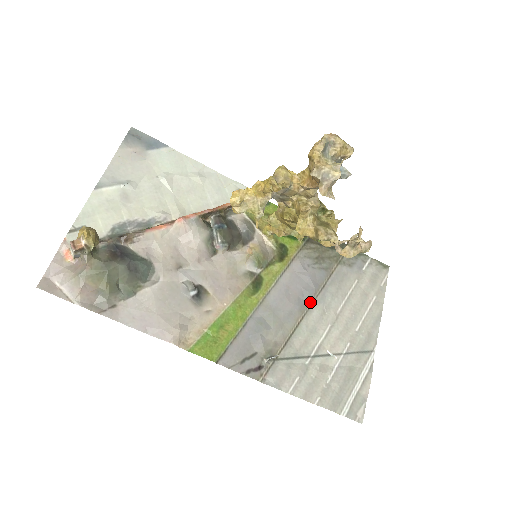
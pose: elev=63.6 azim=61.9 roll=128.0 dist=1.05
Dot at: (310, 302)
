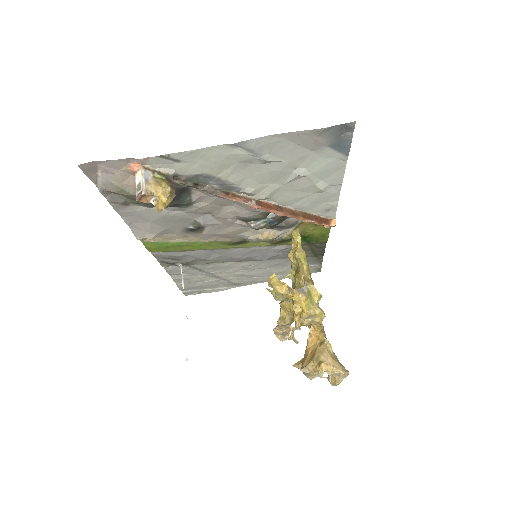
Dot at: (251, 261)
